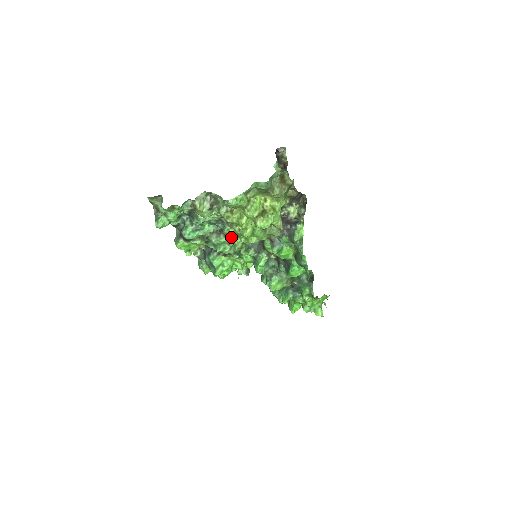
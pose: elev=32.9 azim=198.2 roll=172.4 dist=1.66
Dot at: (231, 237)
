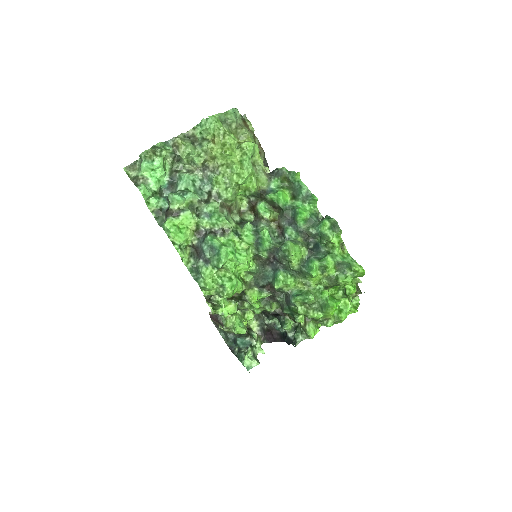
Dot at: (222, 193)
